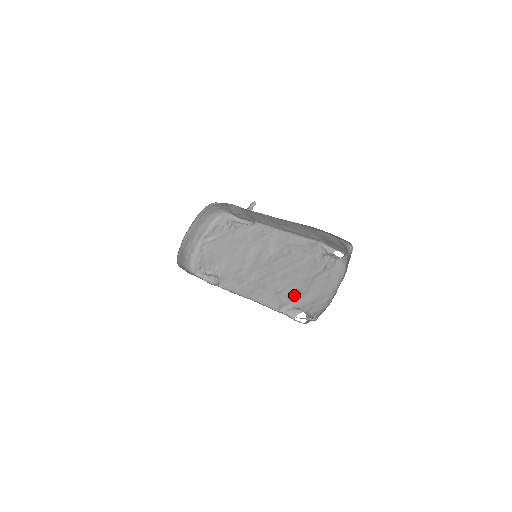
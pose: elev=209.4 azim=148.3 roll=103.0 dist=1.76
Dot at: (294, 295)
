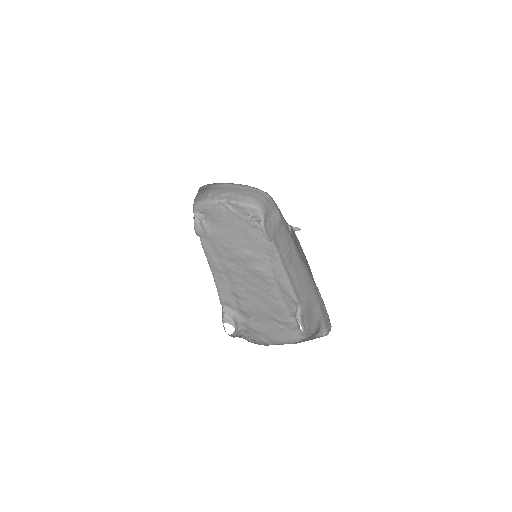
Dot at: (244, 310)
